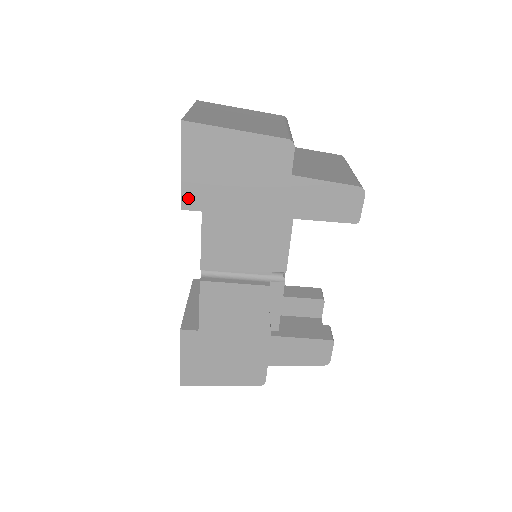
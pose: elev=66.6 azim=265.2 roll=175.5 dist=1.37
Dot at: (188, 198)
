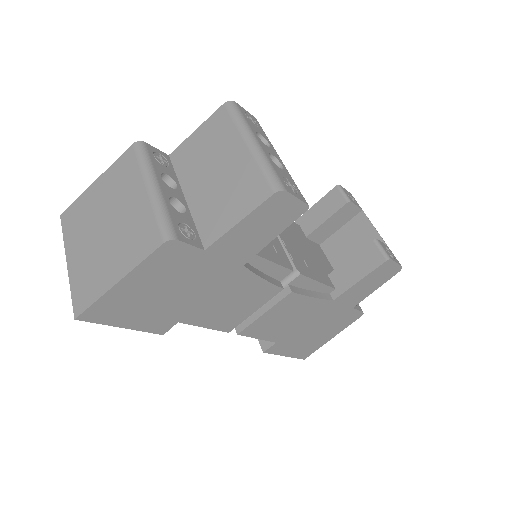
Dot at: (157, 329)
